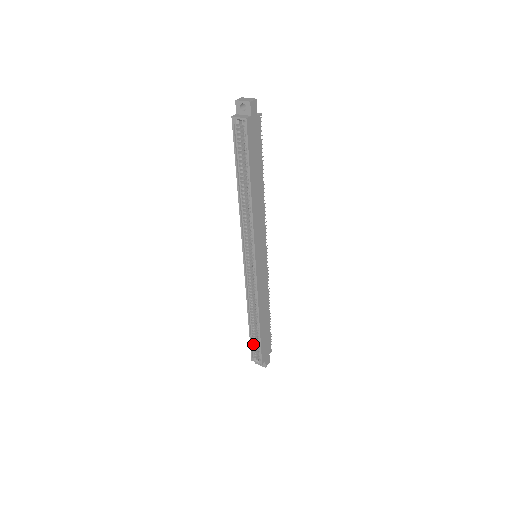
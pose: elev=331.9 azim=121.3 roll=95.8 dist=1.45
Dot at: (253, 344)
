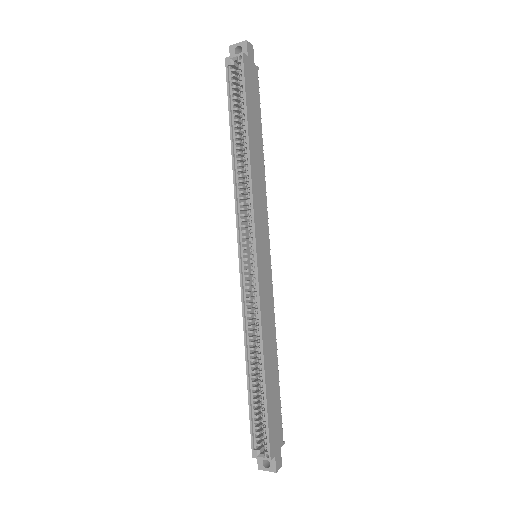
Dot at: (254, 420)
